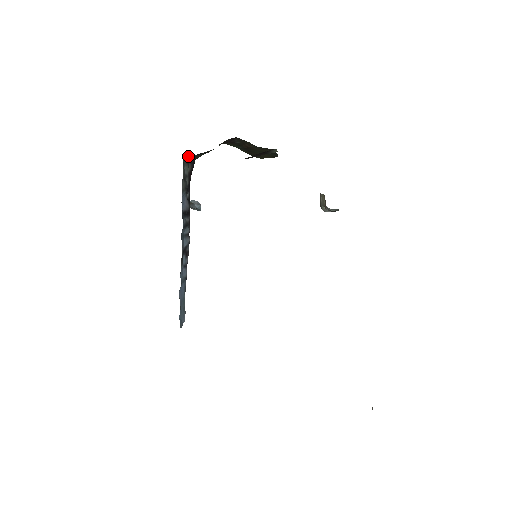
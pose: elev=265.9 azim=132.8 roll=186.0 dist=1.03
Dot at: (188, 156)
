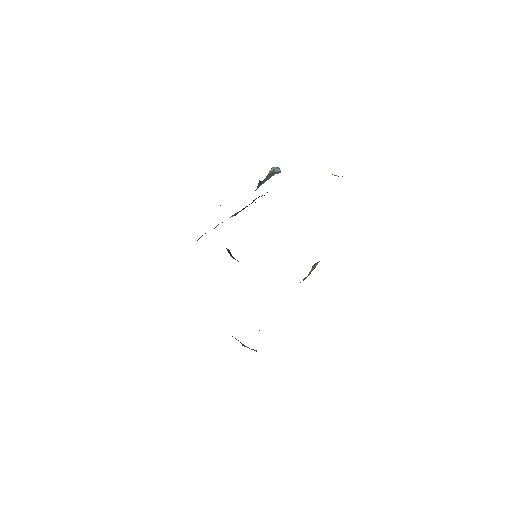
Dot at: occluded
